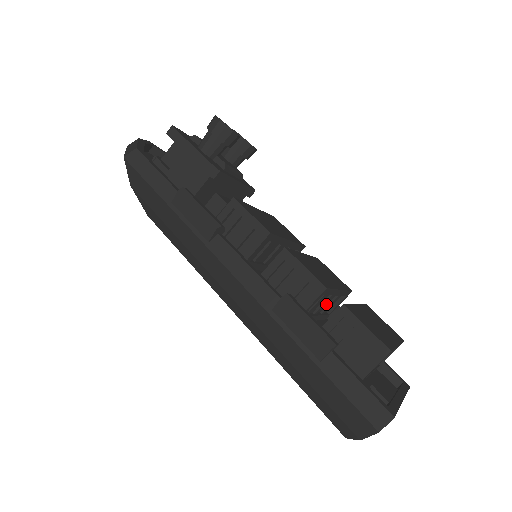
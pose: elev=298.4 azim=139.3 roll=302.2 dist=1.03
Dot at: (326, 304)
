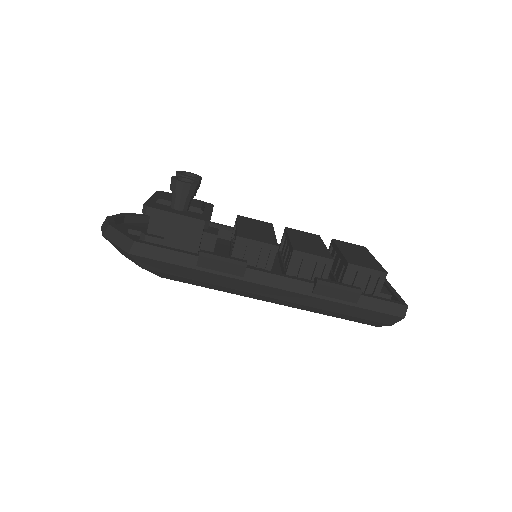
Dot at: occluded
